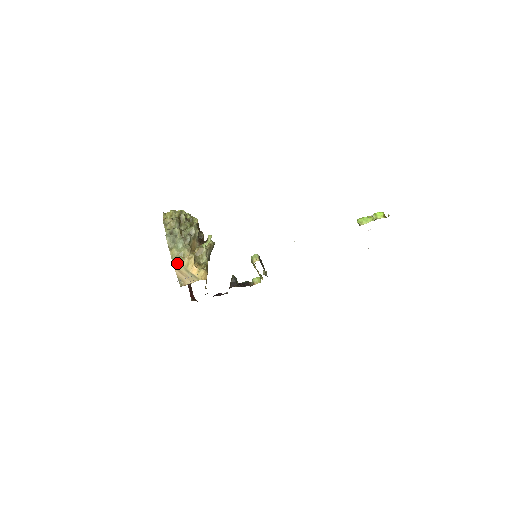
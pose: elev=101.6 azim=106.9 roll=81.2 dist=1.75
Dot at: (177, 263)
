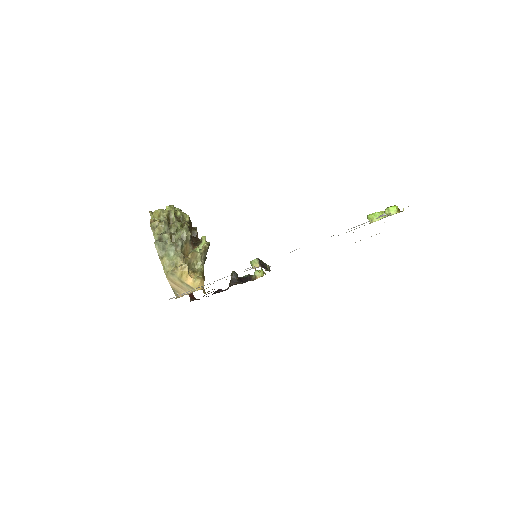
Dot at: (170, 274)
